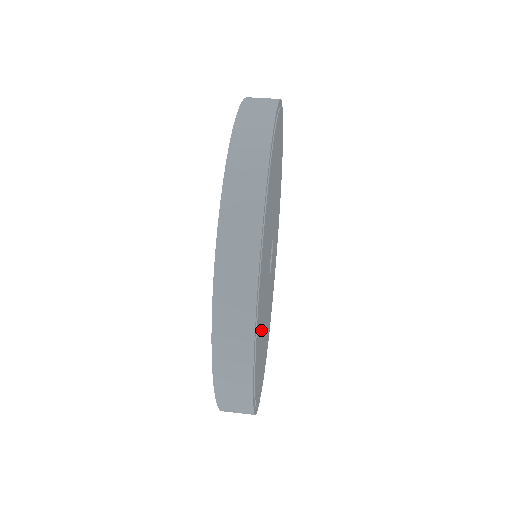
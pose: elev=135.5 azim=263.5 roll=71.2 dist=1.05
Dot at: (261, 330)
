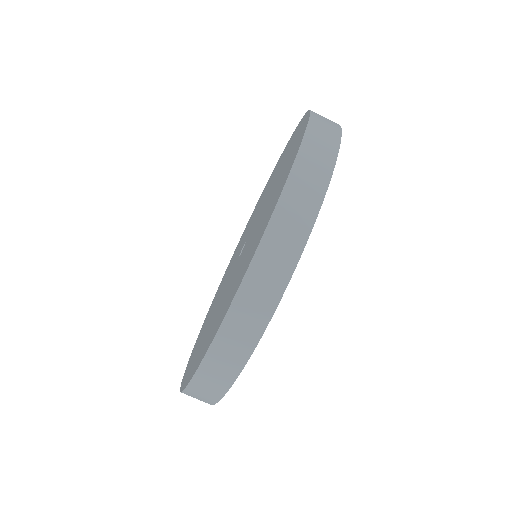
Dot at: occluded
